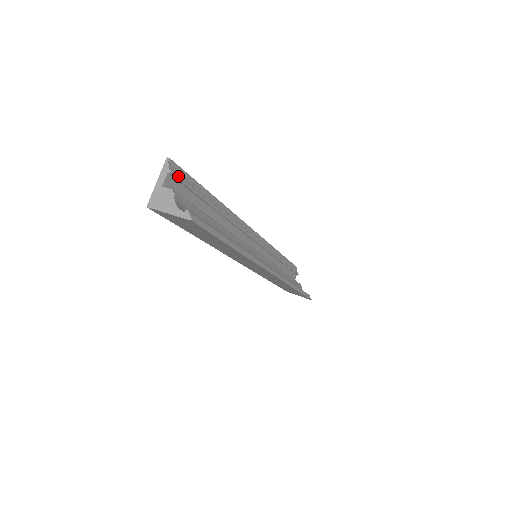
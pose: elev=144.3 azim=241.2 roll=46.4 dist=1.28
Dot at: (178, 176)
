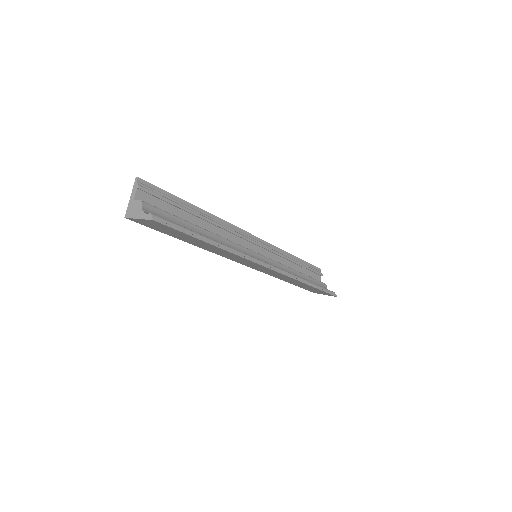
Dot at: (148, 190)
